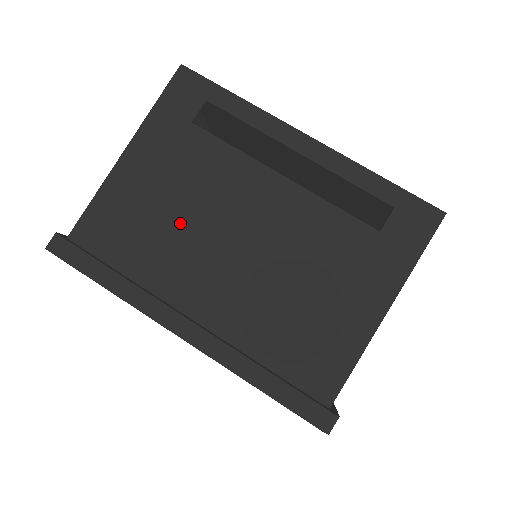
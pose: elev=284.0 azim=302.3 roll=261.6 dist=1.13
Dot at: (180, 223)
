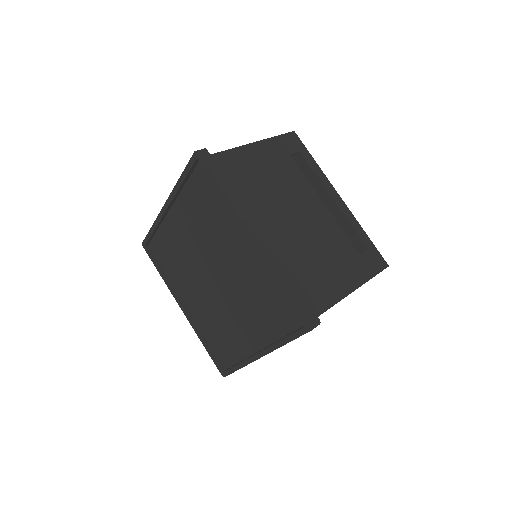
Dot at: (269, 190)
